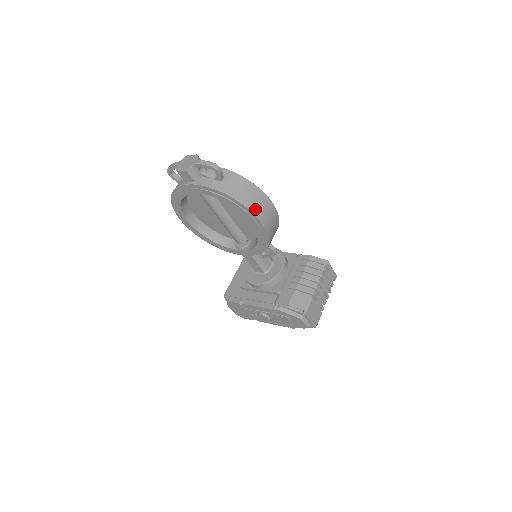
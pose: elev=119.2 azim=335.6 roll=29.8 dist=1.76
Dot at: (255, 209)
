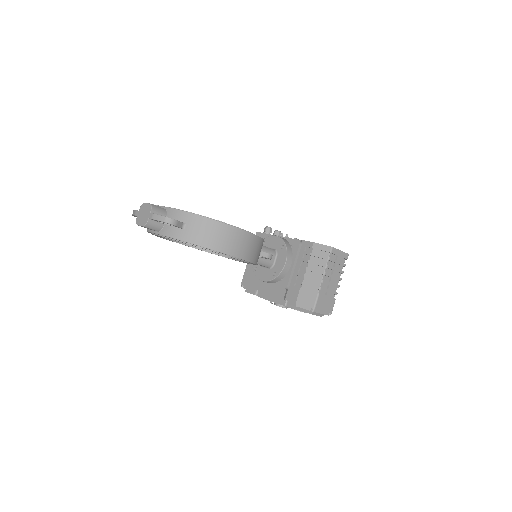
Dot at: (224, 248)
